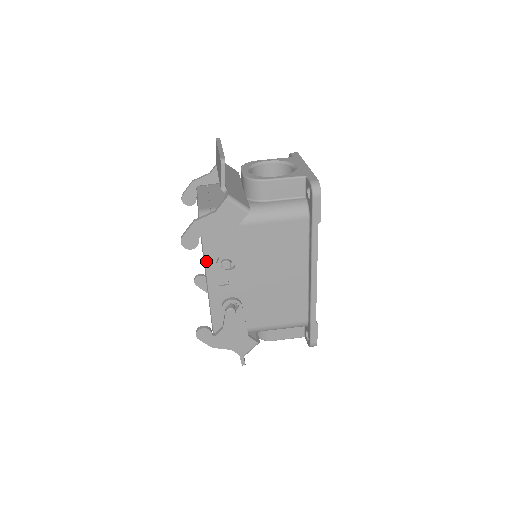
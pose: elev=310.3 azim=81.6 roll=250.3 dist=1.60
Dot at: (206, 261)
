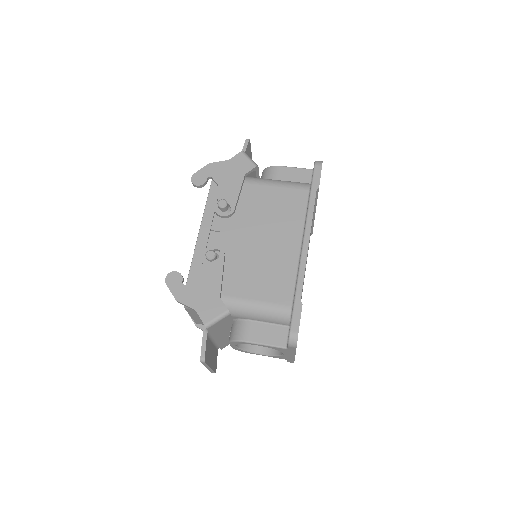
Dot at: (206, 208)
